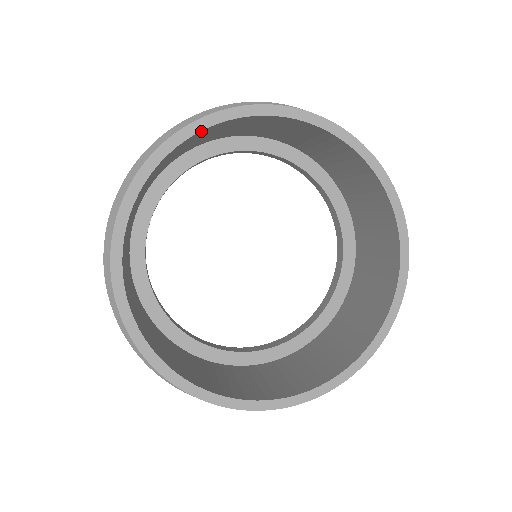
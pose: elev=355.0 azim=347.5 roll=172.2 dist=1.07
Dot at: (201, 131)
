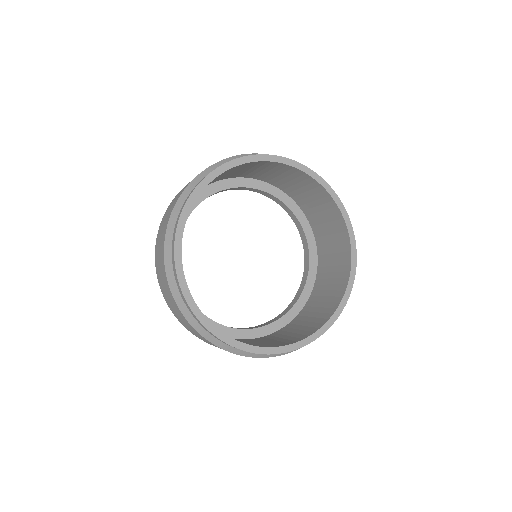
Dot at: (283, 164)
